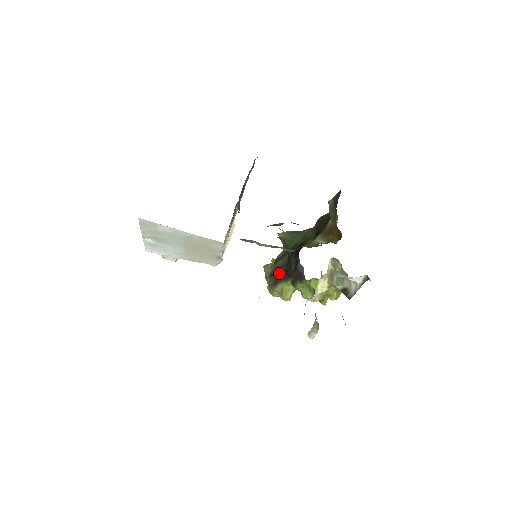
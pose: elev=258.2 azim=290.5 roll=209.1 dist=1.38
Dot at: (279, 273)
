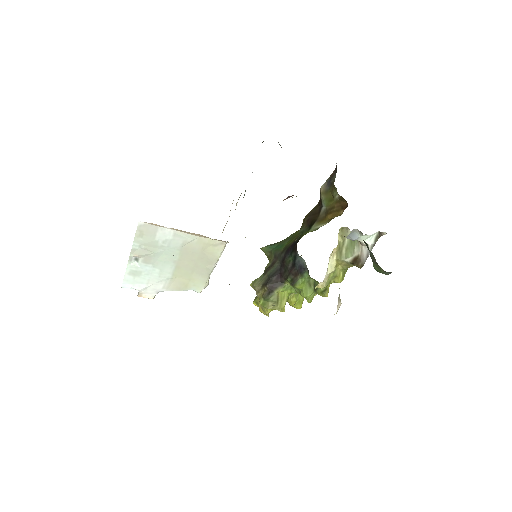
Dot at: (273, 279)
